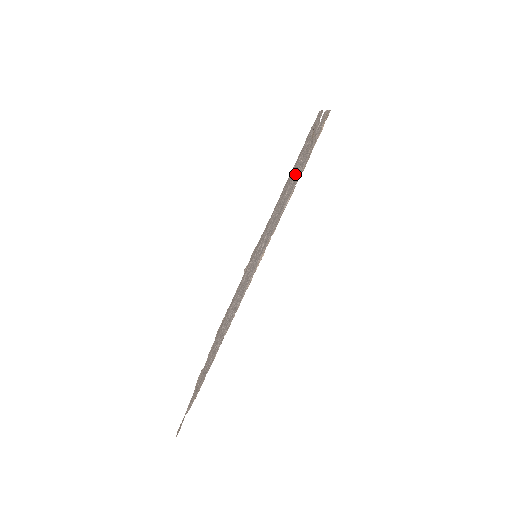
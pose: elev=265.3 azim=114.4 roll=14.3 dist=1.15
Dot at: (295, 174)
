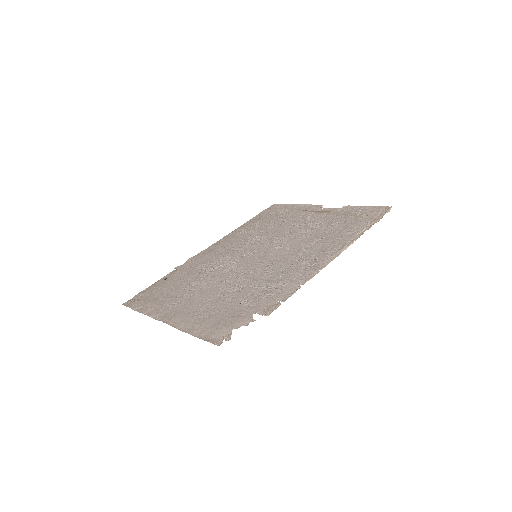
Dot at: (318, 224)
